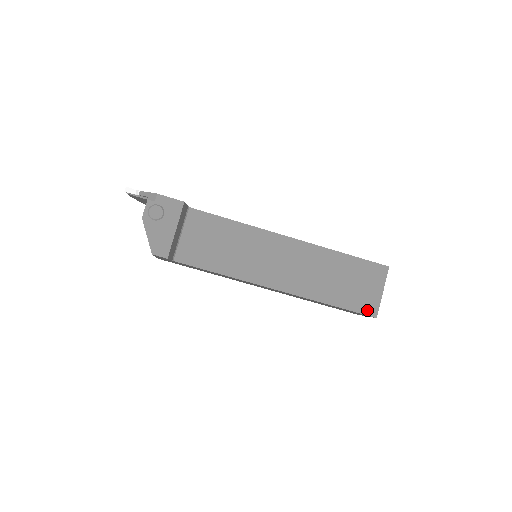
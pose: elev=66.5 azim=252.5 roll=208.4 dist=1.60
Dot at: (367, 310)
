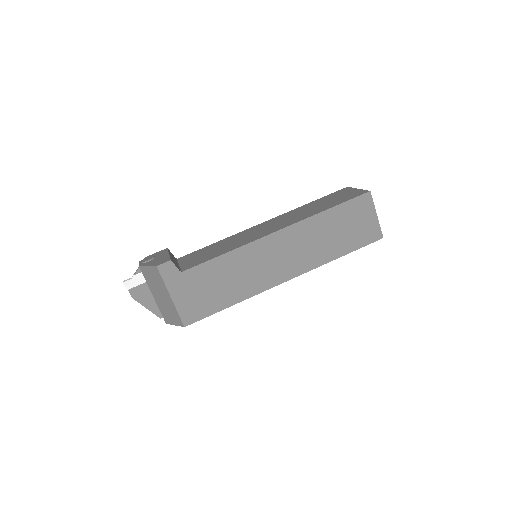
Dot at: (358, 195)
